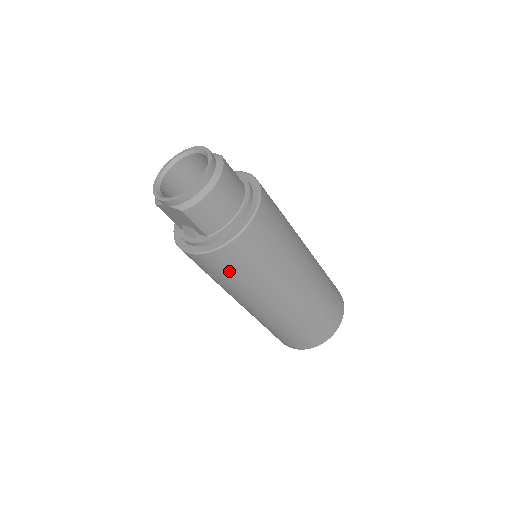
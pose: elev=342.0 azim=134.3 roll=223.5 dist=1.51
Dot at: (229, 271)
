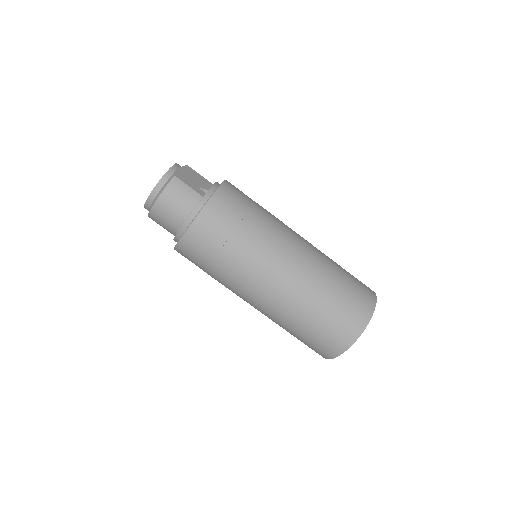
Dot at: occluded
